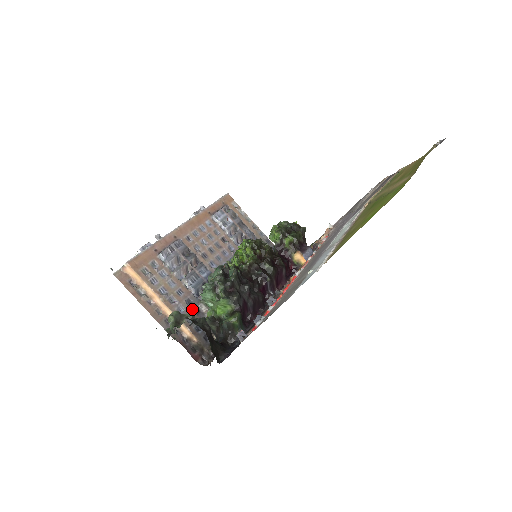
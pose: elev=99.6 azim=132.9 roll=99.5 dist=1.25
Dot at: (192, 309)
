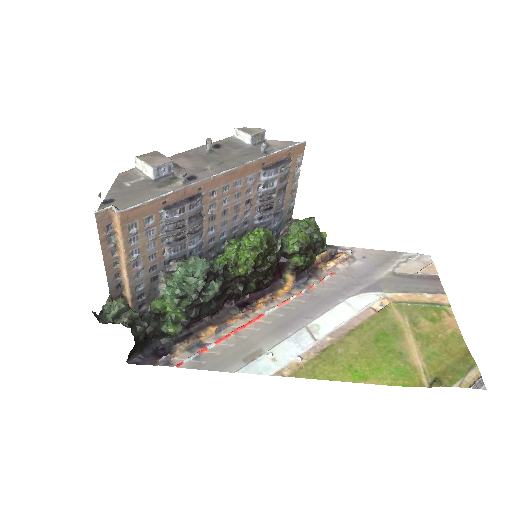
Dot at: (151, 276)
